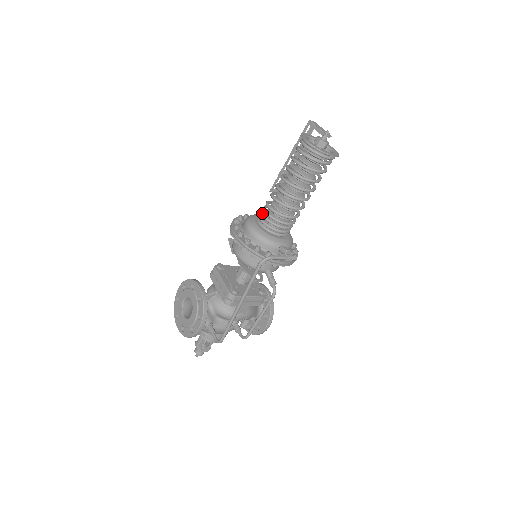
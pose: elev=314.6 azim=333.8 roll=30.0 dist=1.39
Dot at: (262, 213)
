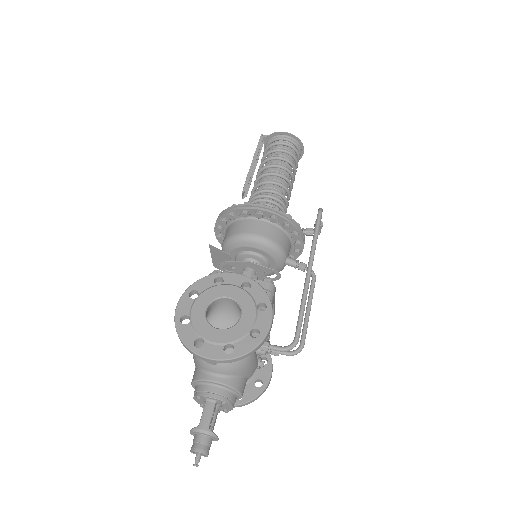
Dot at: occluded
